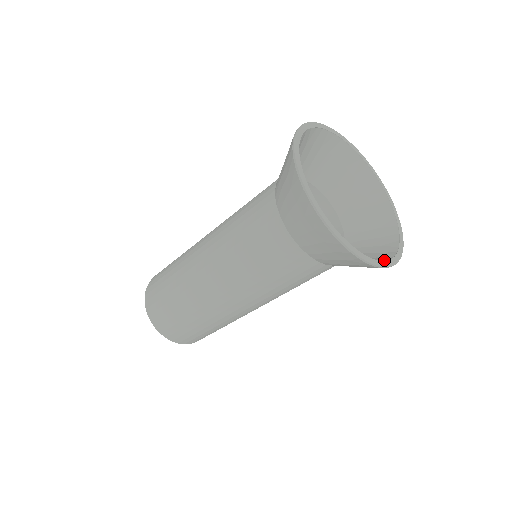
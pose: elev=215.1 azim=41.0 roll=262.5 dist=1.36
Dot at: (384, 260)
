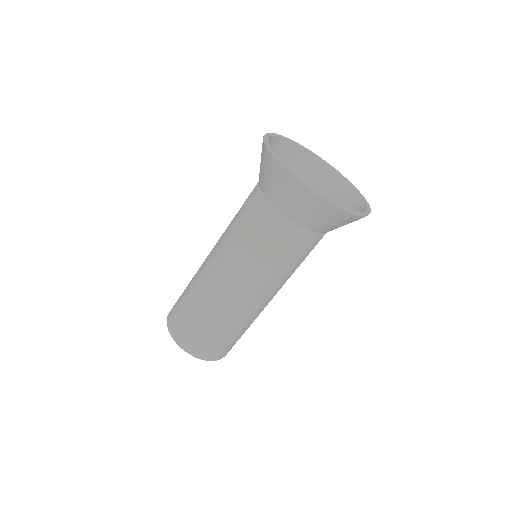
Dot at: occluded
